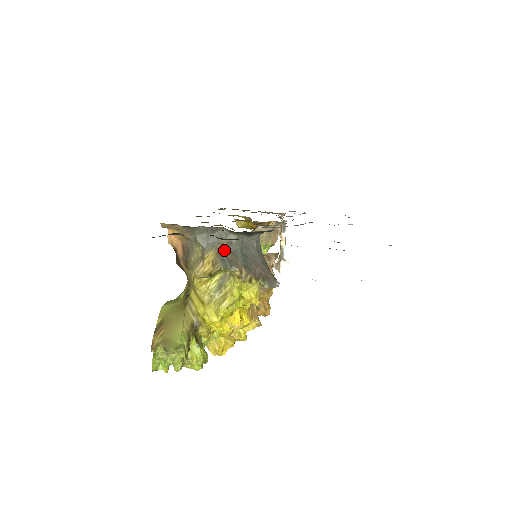
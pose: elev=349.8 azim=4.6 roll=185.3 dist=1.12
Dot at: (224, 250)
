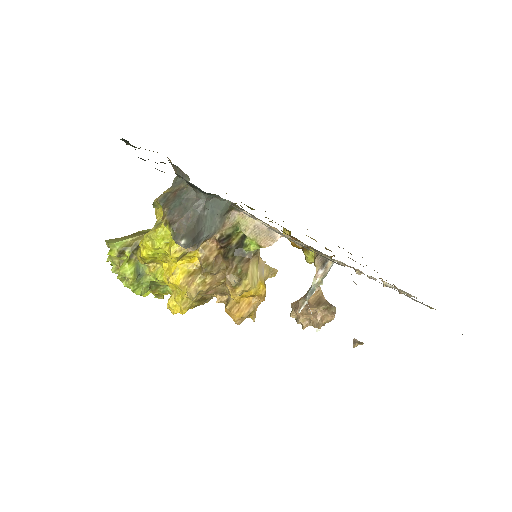
Dot at: (174, 192)
